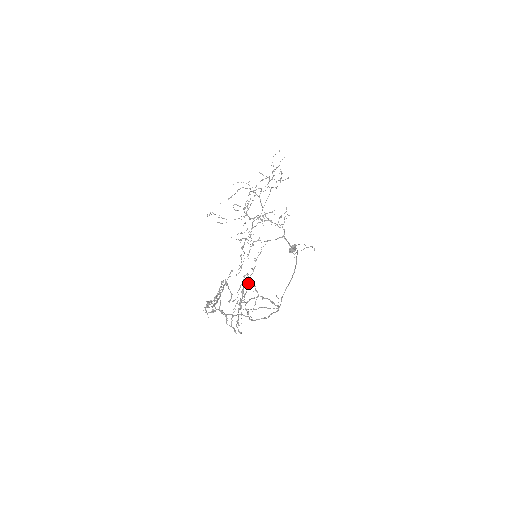
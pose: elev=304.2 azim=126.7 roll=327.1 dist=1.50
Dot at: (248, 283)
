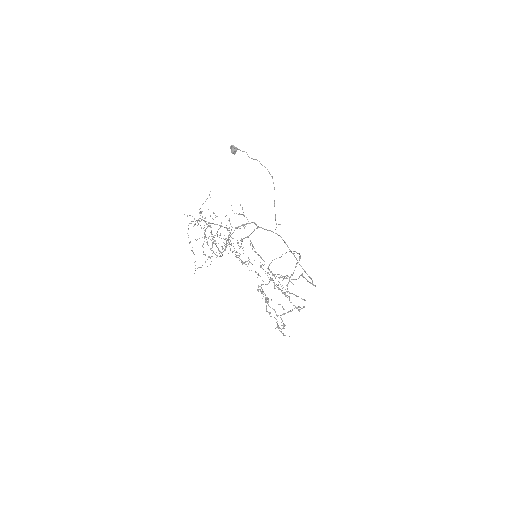
Dot at: (272, 275)
